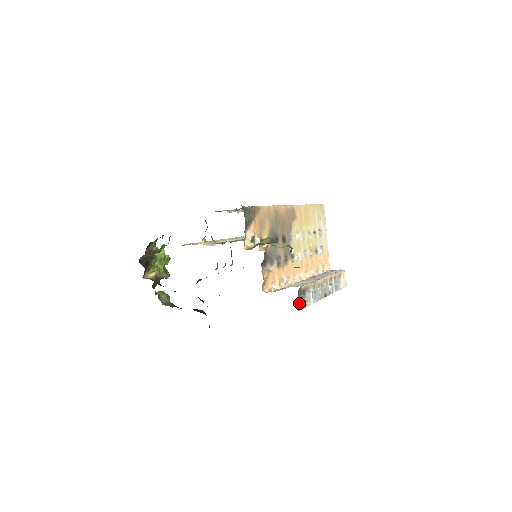
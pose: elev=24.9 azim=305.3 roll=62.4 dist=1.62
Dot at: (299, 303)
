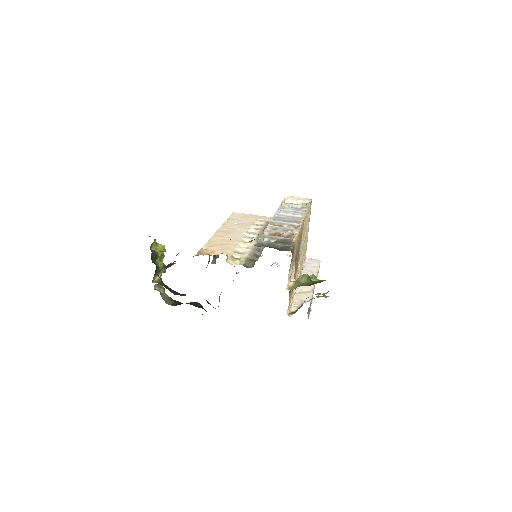
Dot at: occluded
